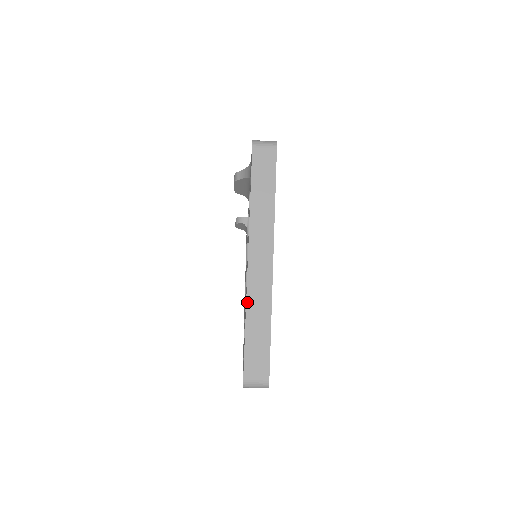
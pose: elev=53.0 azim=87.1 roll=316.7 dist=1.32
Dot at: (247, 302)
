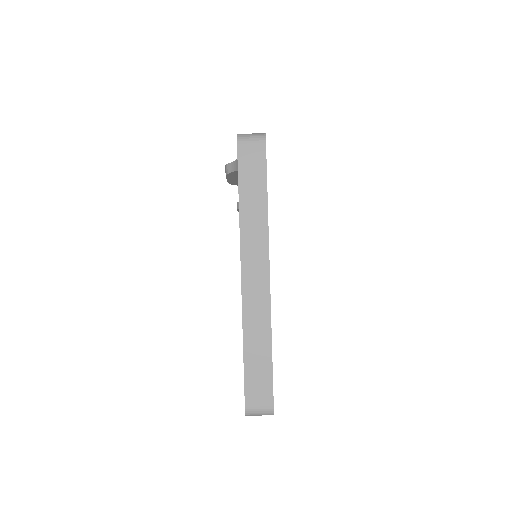
Dot at: (243, 324)
